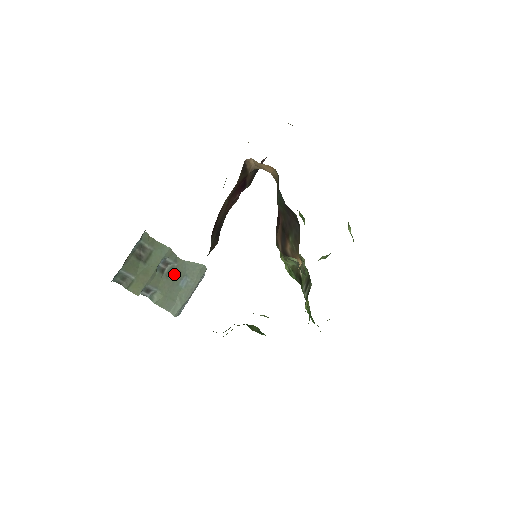
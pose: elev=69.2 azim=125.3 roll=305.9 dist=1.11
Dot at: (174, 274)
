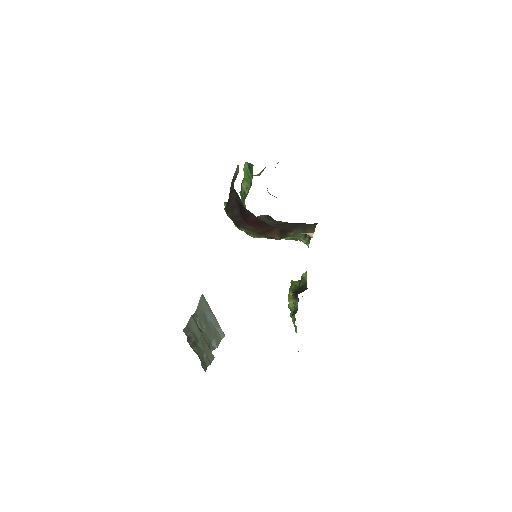
Dot at: (203, 322)
